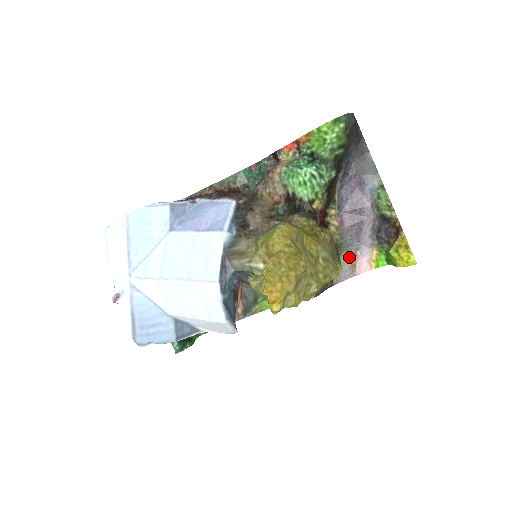
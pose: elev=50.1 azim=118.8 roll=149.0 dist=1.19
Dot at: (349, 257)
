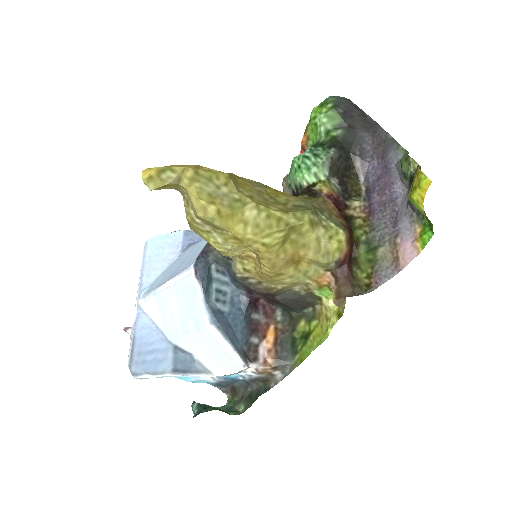
Dot at: (388, 250)
